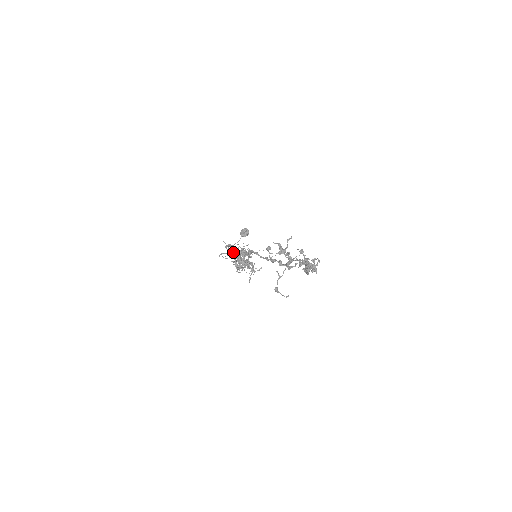
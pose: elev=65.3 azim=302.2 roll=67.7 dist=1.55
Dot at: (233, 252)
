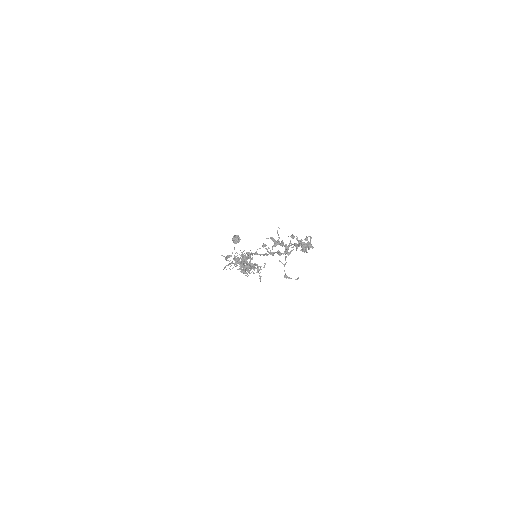
Dot at: (235, 261)
